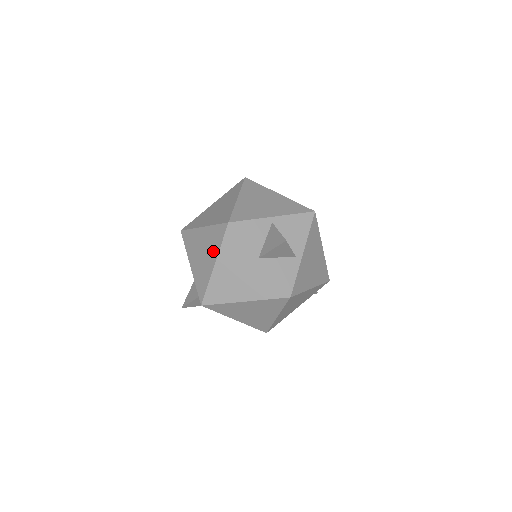
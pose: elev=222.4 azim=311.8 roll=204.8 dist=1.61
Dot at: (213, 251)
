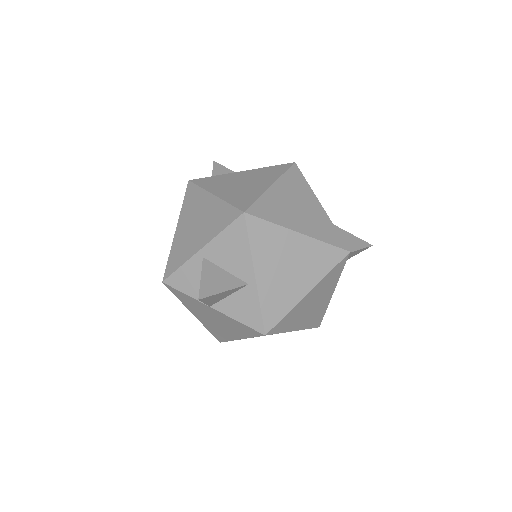
Dot at: occluded
